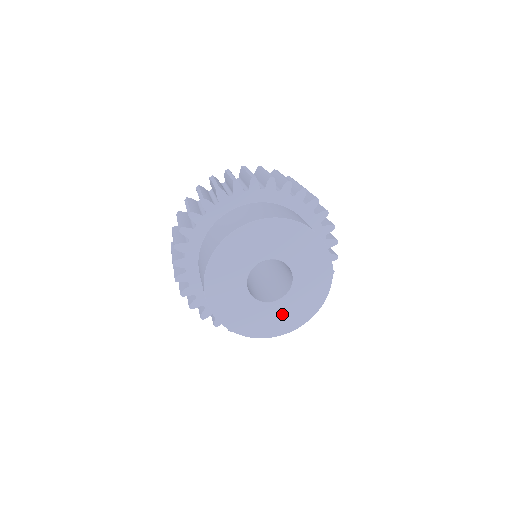
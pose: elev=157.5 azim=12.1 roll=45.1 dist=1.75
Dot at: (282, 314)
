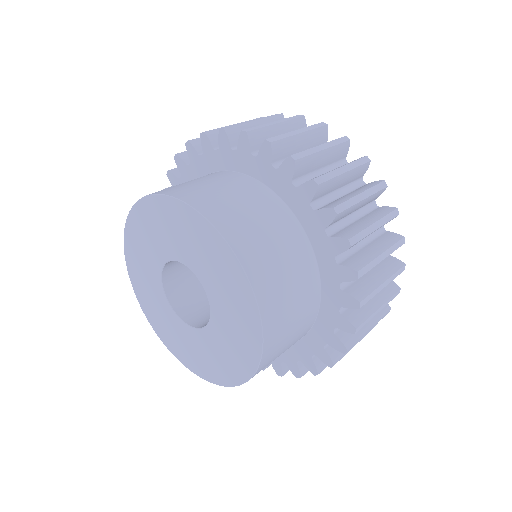
Dot at: (208, 352)
